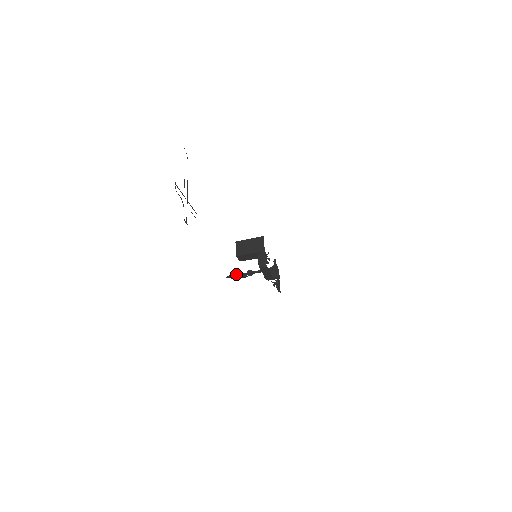
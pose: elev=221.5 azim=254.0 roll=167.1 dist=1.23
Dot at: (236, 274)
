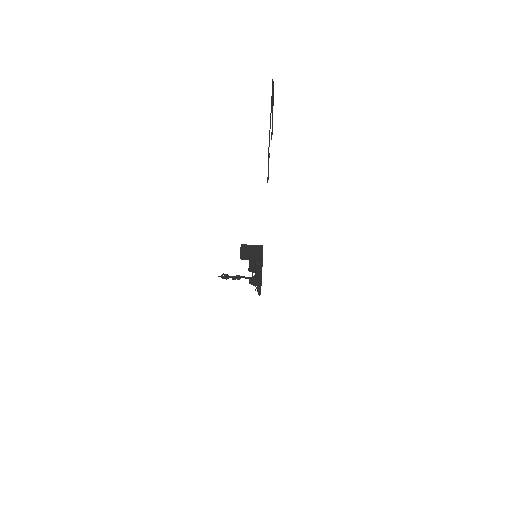
Dot at: (227, 275)
